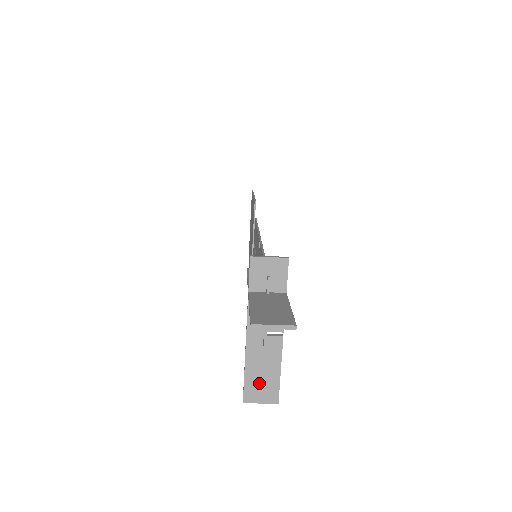
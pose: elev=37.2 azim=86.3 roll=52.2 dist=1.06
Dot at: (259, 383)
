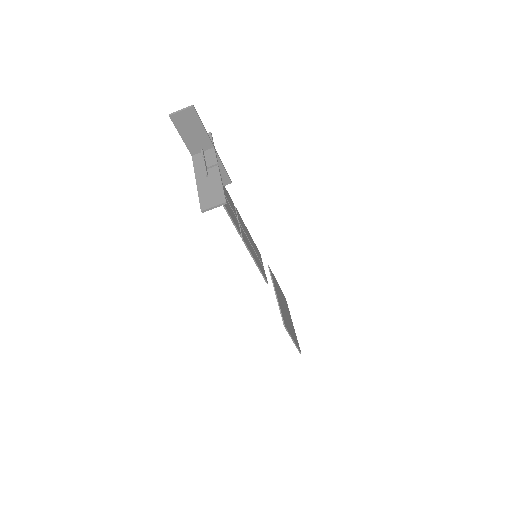
Dot at: (209, 195)
